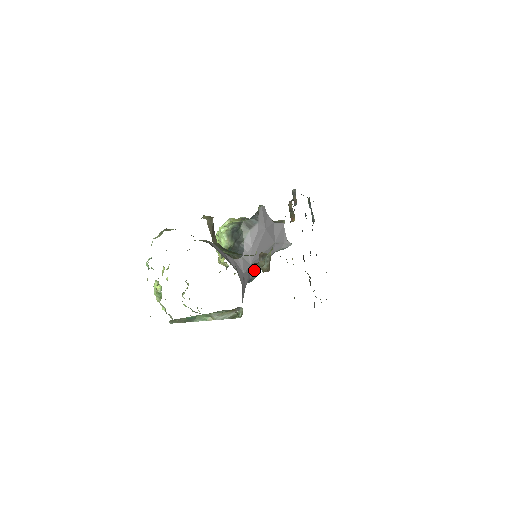
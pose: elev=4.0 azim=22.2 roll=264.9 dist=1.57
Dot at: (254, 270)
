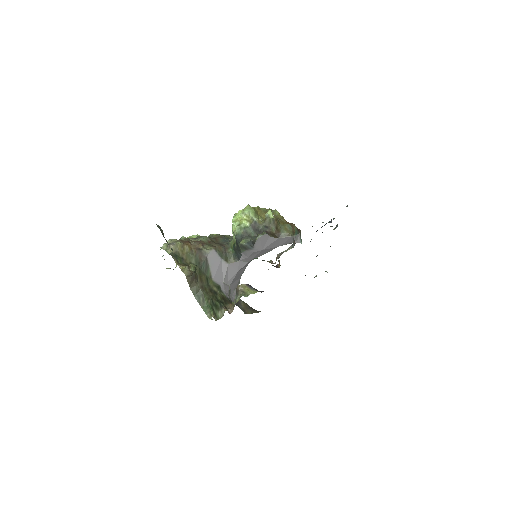
Dot at: occluded
